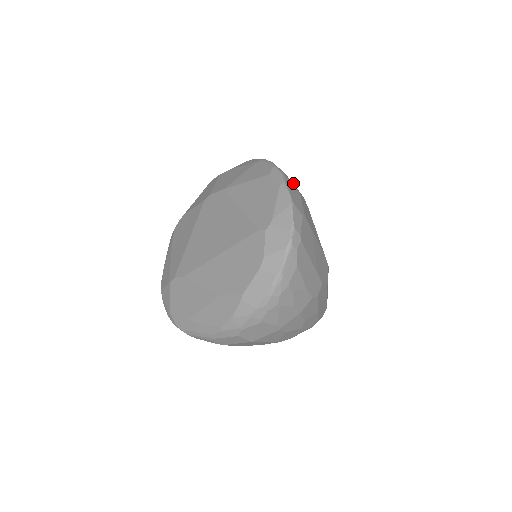
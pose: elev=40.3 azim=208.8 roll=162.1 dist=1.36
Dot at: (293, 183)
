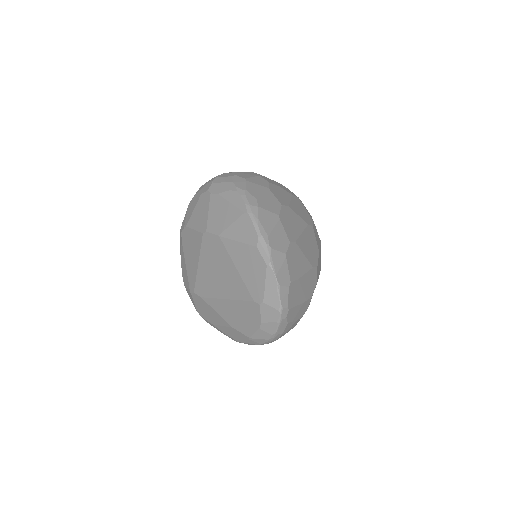
Dot at: (279, 224)
